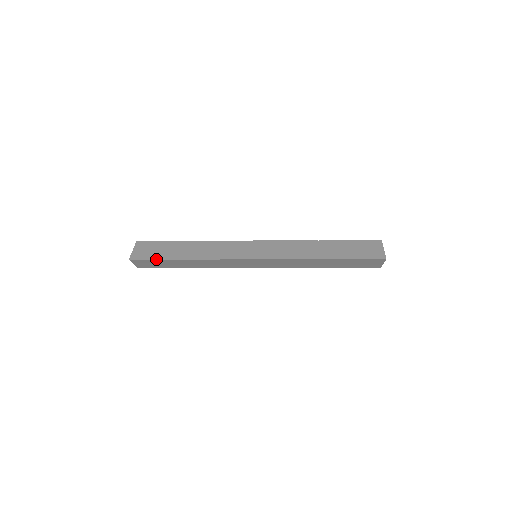
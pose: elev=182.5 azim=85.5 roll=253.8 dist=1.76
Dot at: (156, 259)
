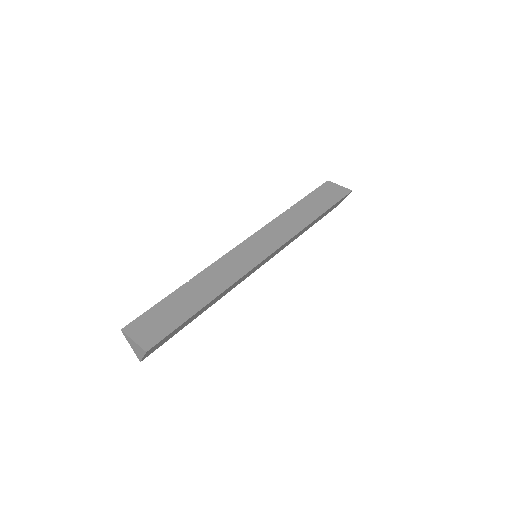
Dot at: (177, 327)
